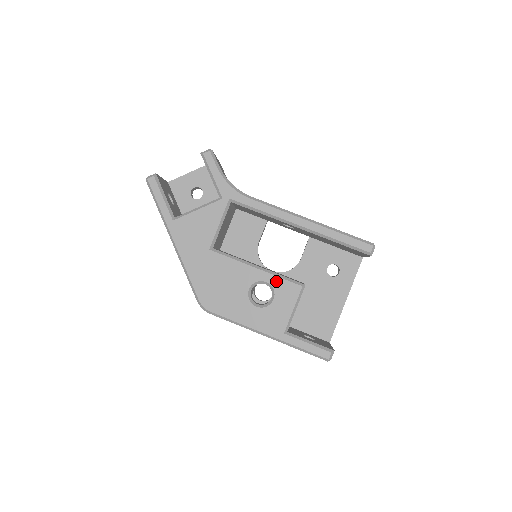
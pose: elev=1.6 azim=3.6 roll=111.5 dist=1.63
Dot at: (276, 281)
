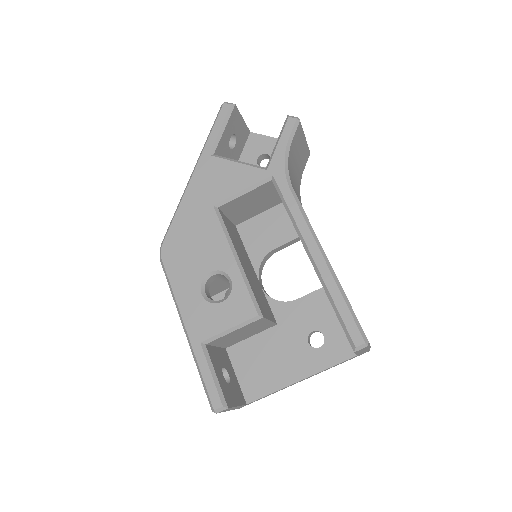
Dot at: (240, 287)
